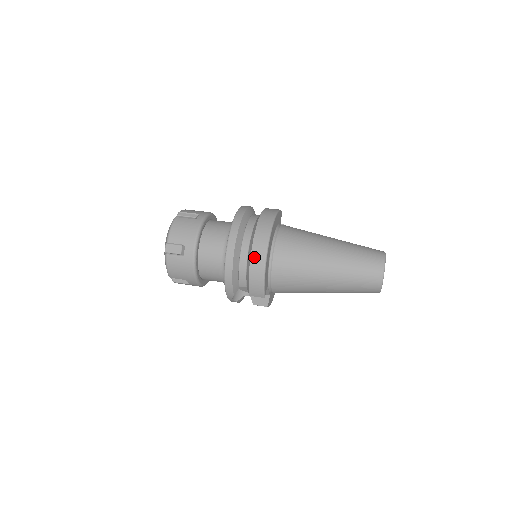
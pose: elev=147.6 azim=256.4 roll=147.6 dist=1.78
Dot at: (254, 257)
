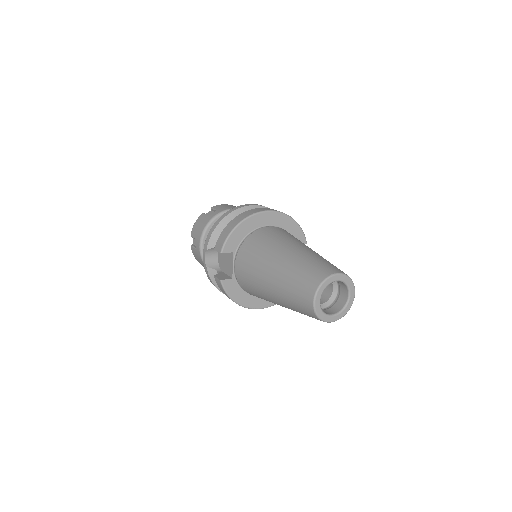
Dot at: (242, 215)
